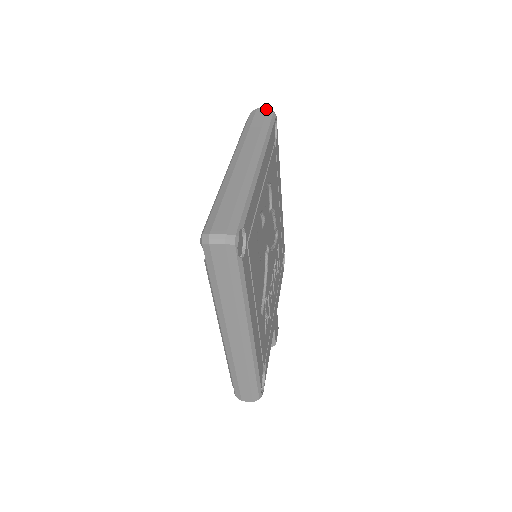
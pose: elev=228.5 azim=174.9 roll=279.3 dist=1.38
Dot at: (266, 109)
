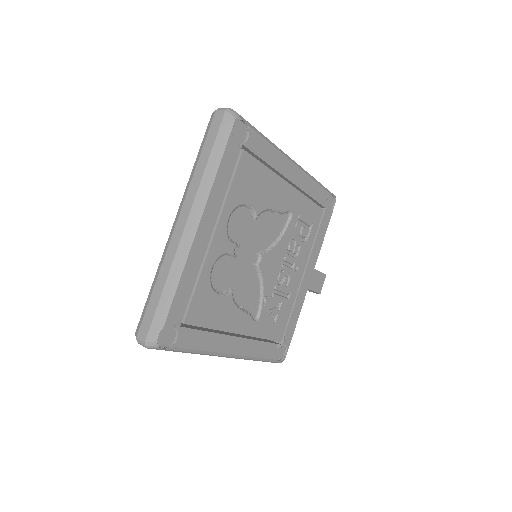
Dot at: (223, 113)
